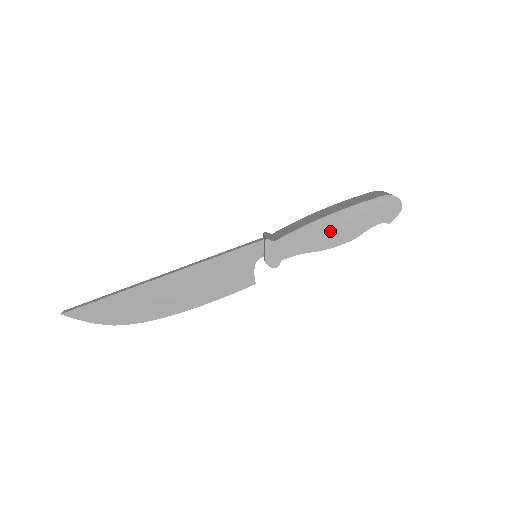
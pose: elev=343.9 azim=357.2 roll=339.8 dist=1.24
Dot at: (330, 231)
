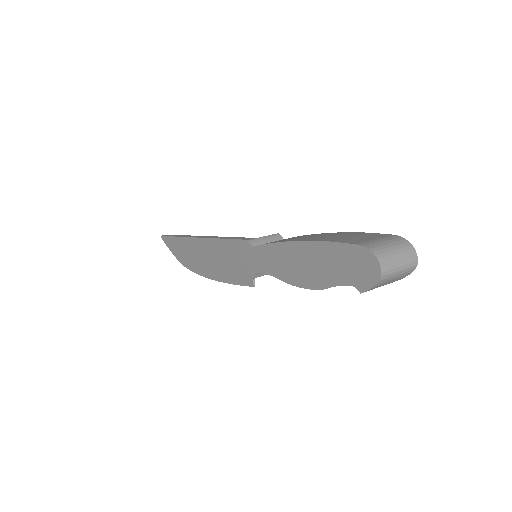
Dot at: (298, 263)
